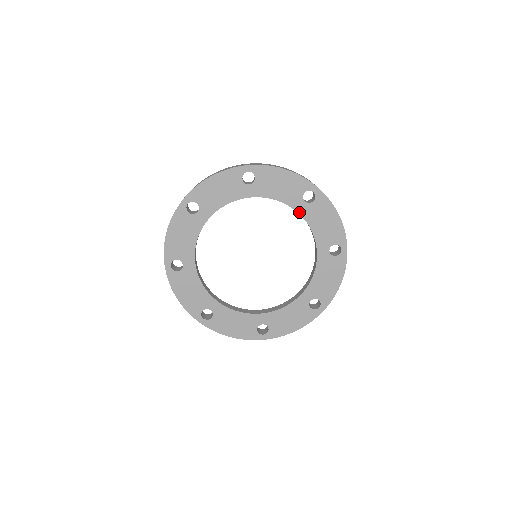
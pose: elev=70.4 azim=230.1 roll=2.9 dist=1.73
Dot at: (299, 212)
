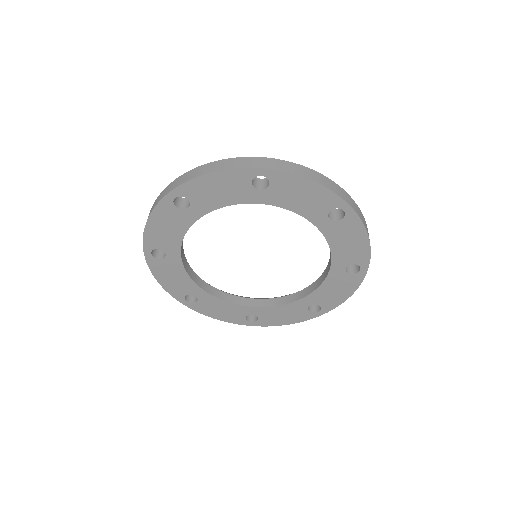
Dot at: (331, 269)
